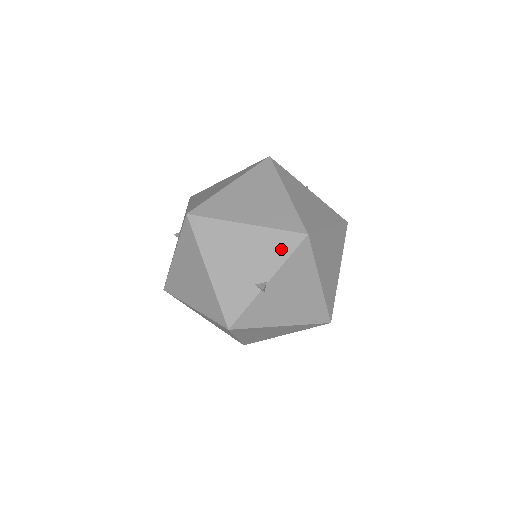
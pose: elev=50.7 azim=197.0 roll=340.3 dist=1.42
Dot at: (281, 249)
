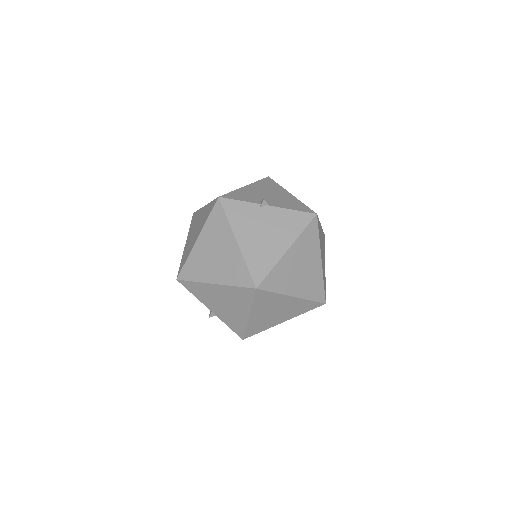
Dot at: (295, 206)
